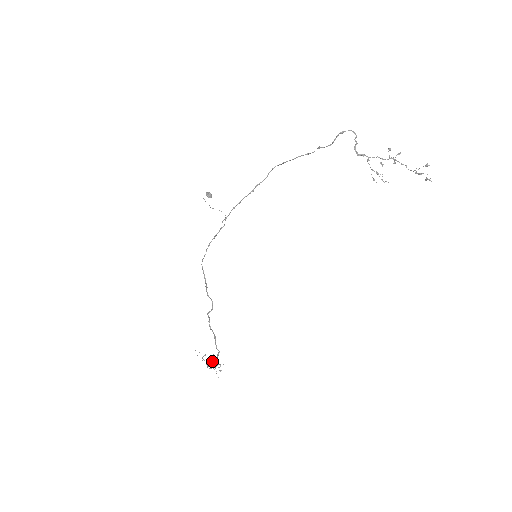
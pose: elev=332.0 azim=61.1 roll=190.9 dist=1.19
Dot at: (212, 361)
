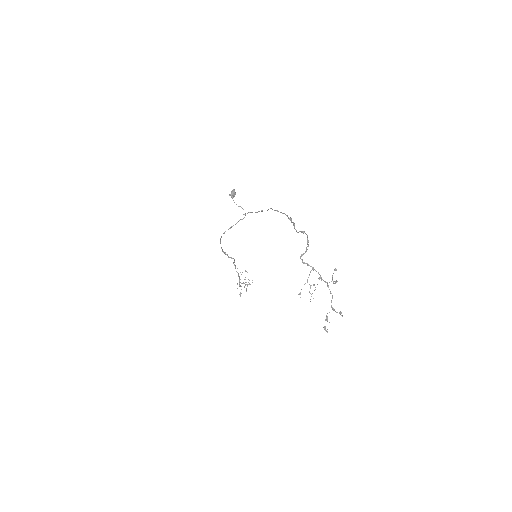
Dot at: occluded
